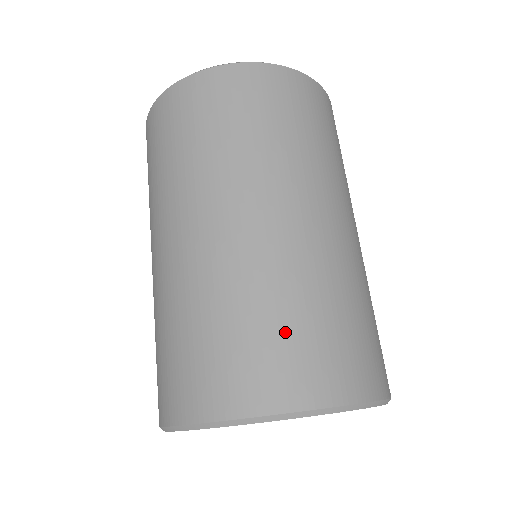
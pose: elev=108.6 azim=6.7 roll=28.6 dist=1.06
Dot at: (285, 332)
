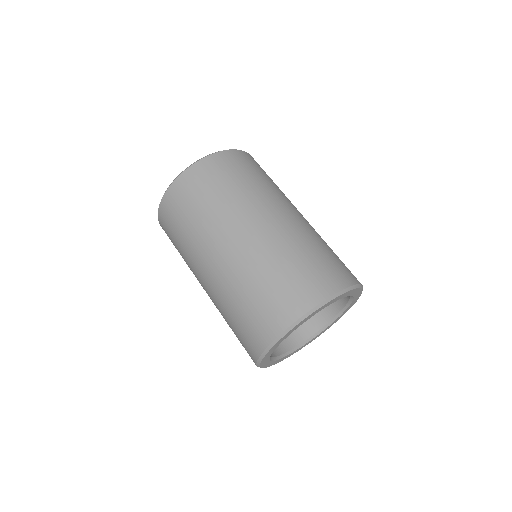
Dot at: (250, 310)
